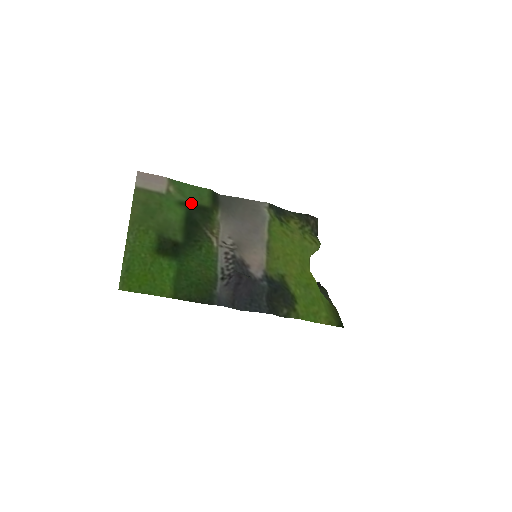
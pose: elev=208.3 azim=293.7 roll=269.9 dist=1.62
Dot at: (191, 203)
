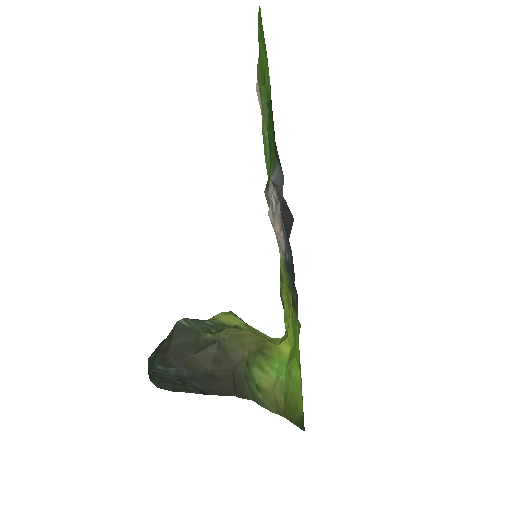
Dot at: occluded
